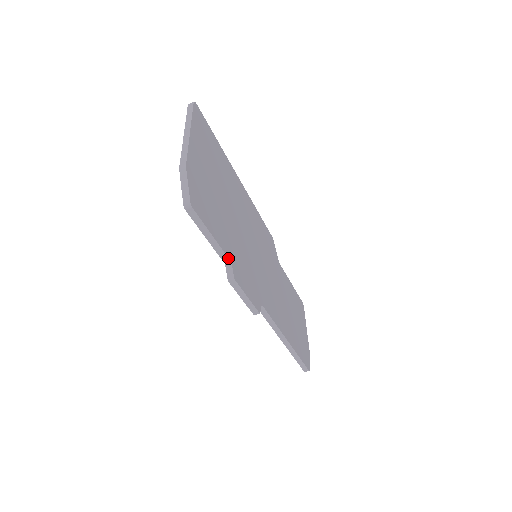
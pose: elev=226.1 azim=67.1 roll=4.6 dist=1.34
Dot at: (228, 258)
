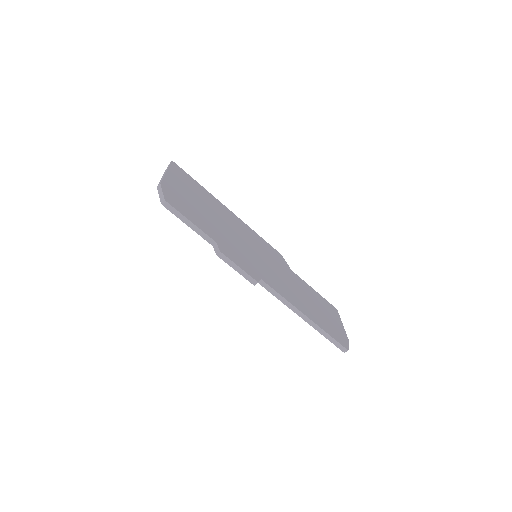
Dot at: (212, 239)
